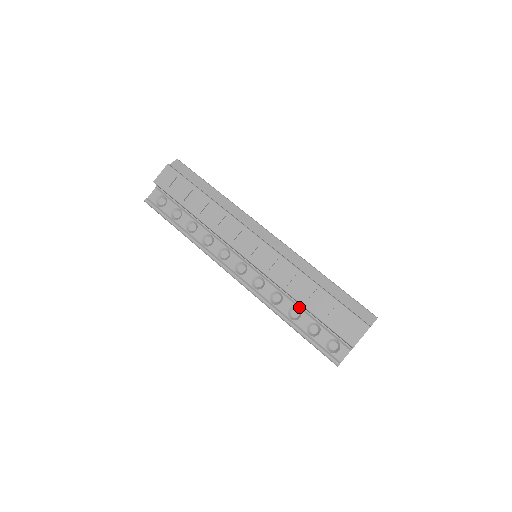
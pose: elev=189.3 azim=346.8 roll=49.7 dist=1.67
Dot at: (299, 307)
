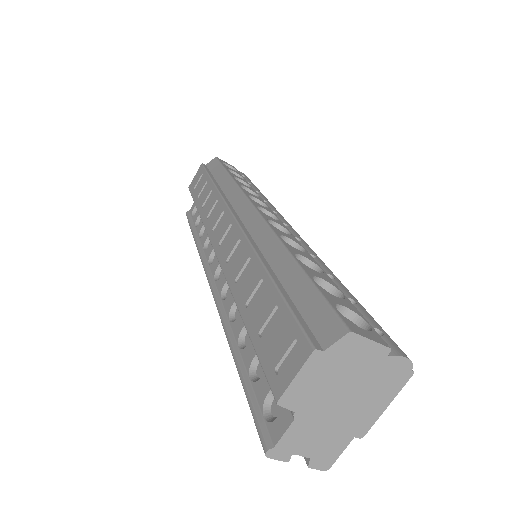
Dot at: occluded
